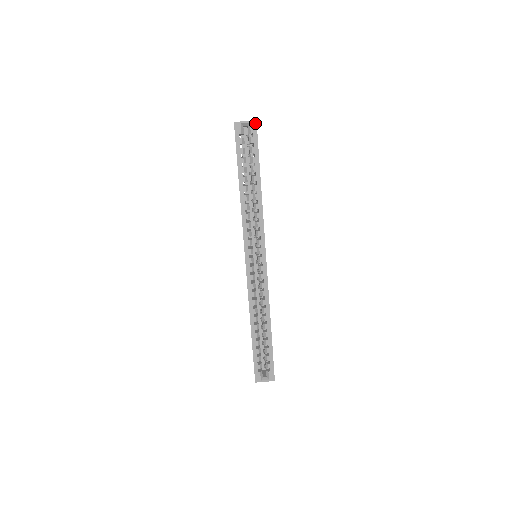
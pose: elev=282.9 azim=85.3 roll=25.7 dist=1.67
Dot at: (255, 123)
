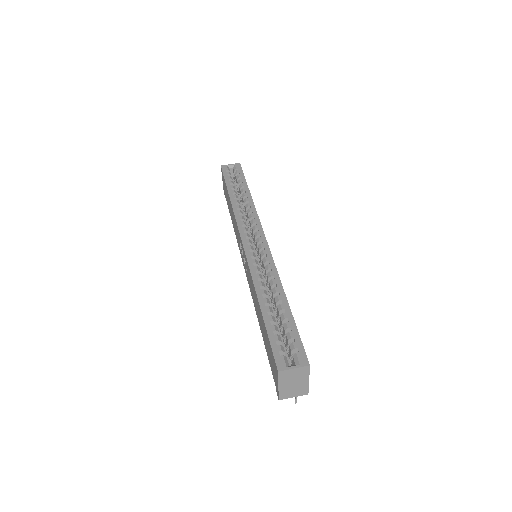
Dot at: (239, 164)
